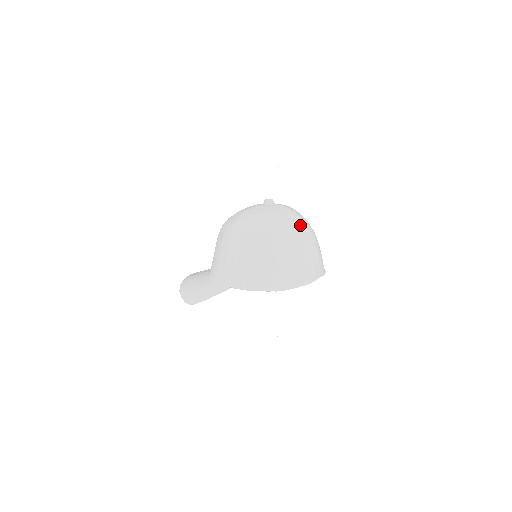
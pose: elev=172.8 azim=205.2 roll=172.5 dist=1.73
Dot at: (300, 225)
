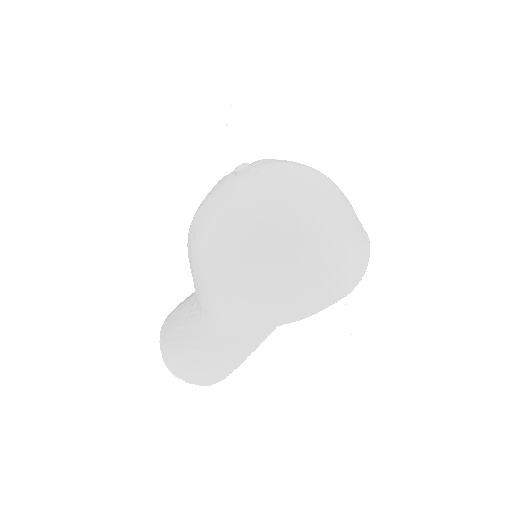
Dot at: (316, 177)
